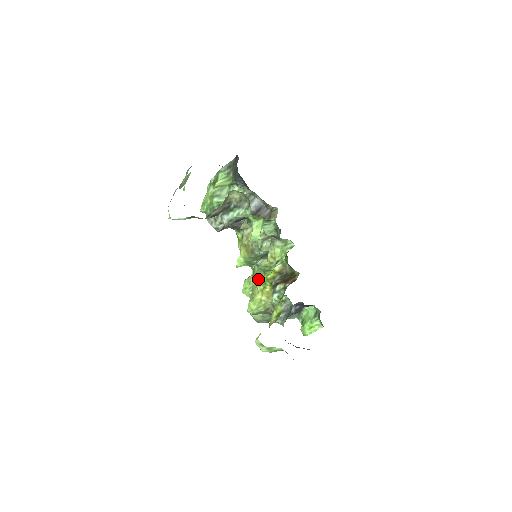
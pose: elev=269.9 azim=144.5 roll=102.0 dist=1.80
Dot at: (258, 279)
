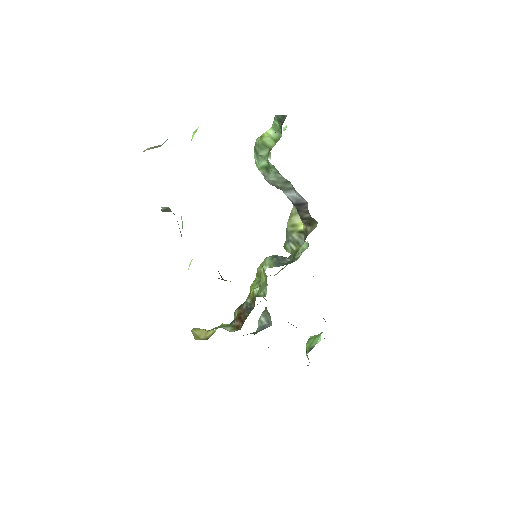
Dot at: occluded
